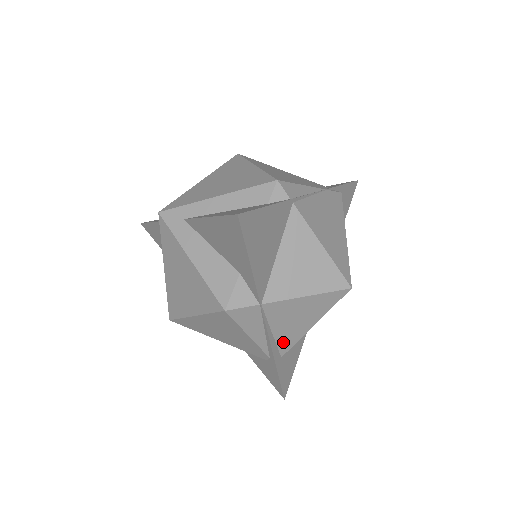
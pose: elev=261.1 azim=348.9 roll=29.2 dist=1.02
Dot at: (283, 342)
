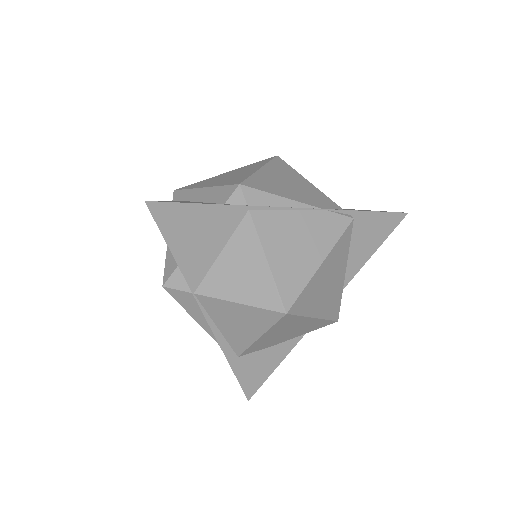
Dot at: (233, 341)
